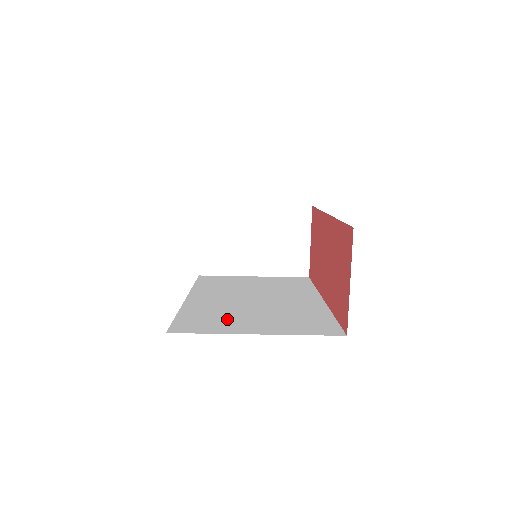
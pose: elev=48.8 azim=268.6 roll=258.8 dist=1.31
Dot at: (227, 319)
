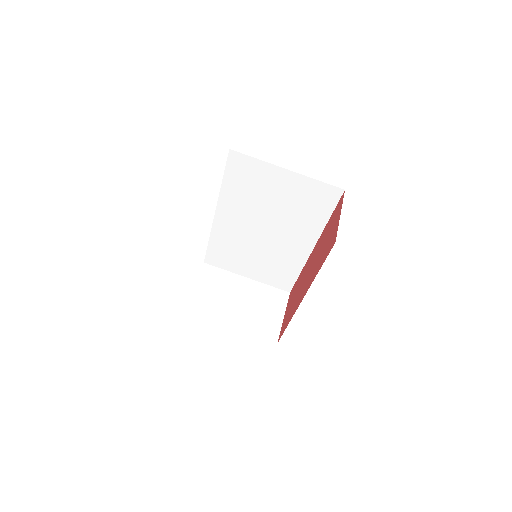
Dot at: occluded
